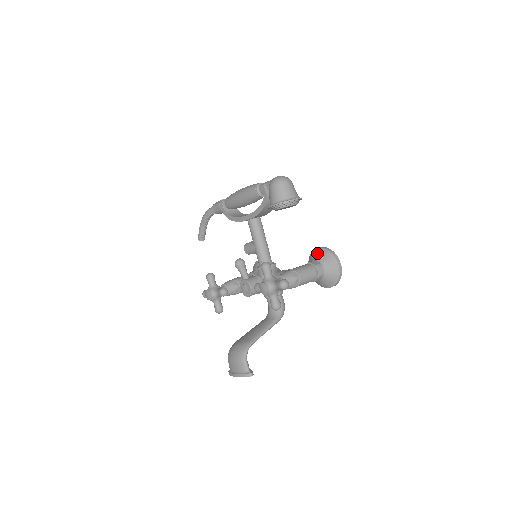
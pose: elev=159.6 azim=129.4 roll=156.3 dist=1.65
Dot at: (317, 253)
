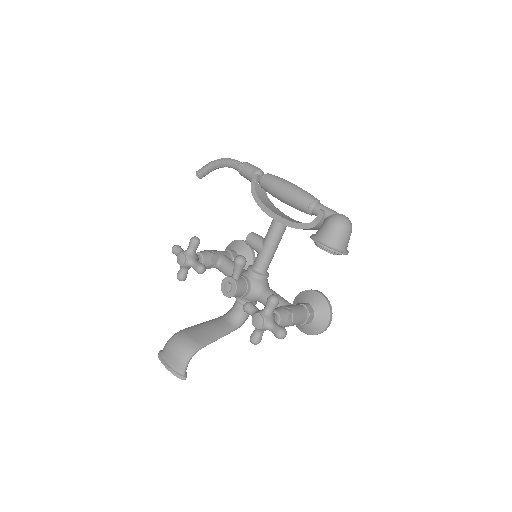
Dot at: (316, 298)
